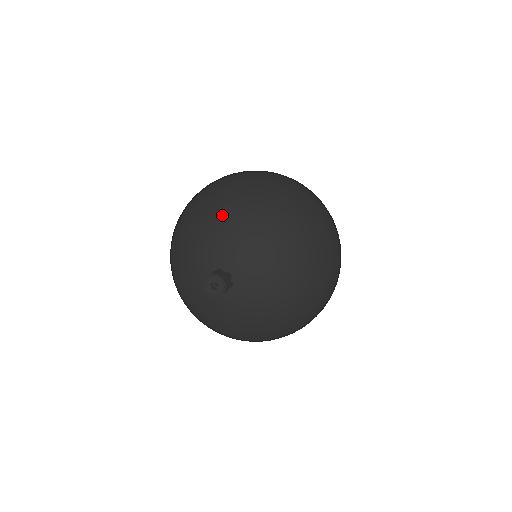
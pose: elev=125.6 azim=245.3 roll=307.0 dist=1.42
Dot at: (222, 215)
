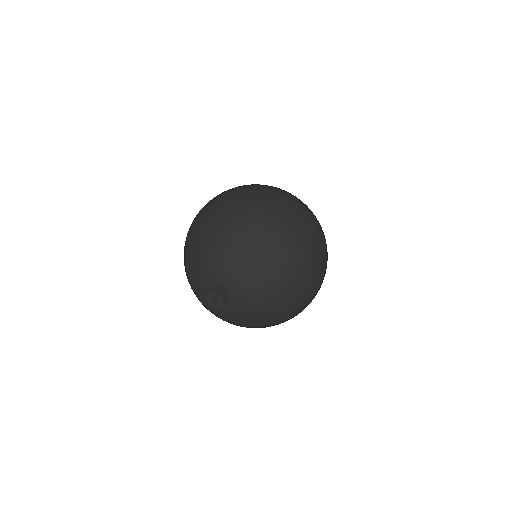
Dot at: (233, 241)
